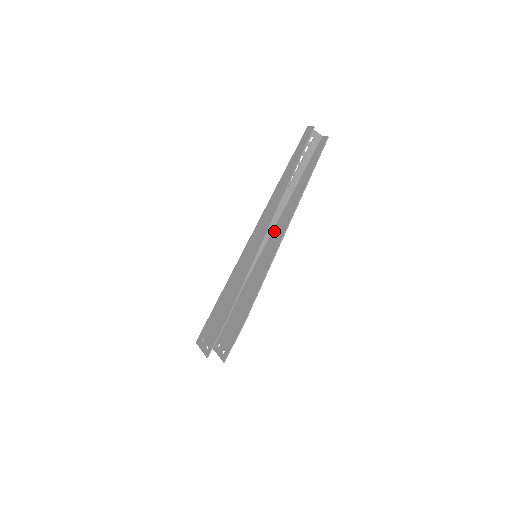
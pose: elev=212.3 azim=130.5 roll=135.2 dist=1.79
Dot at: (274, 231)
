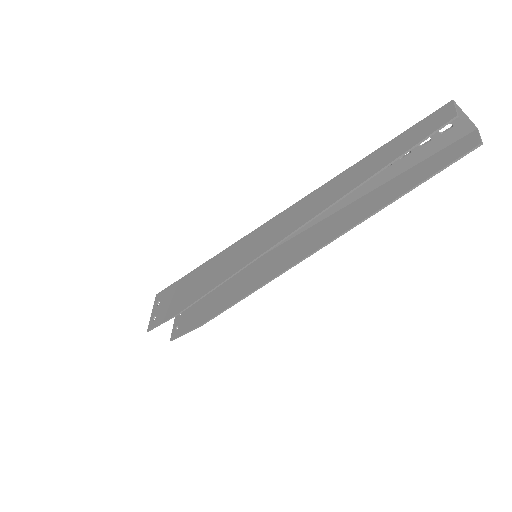
Dot at: (302, 235)
